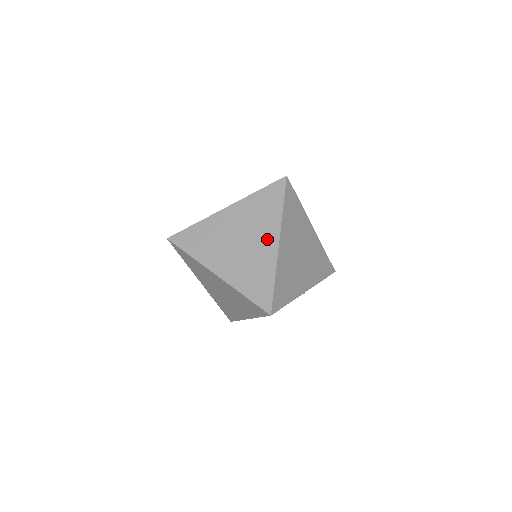
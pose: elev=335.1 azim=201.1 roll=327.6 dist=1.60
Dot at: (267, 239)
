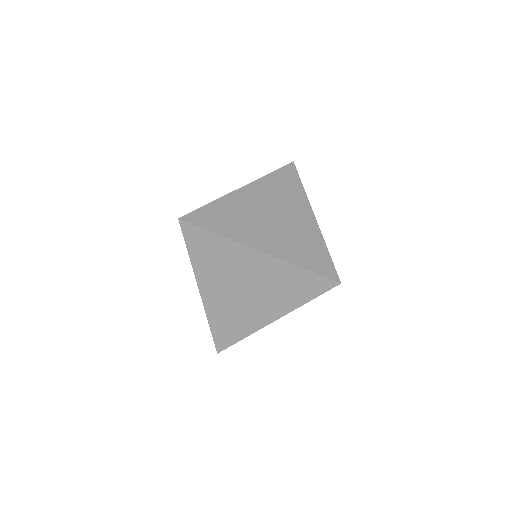
Dot at: (301, 214)
